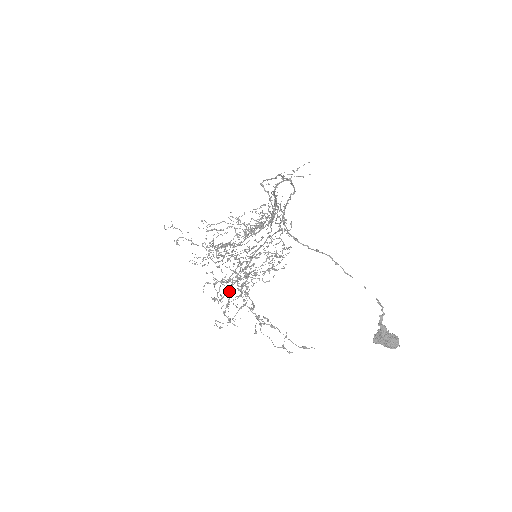
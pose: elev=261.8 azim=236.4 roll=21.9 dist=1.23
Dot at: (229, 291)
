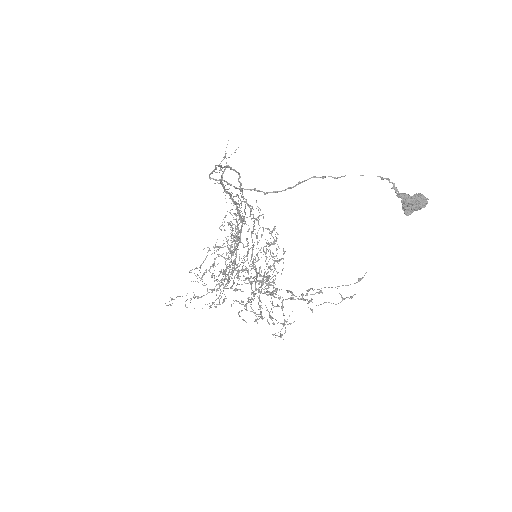
Dot at: (261, 305)
